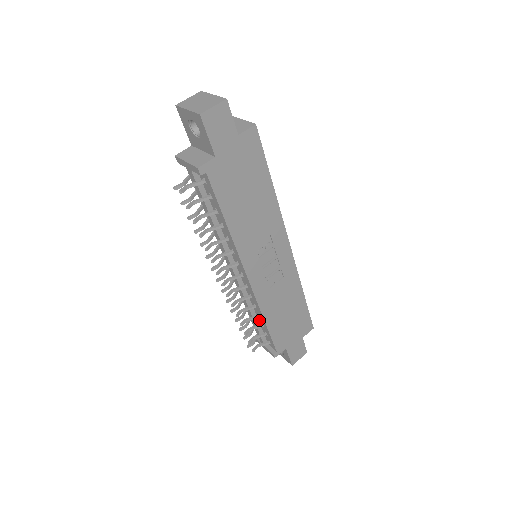
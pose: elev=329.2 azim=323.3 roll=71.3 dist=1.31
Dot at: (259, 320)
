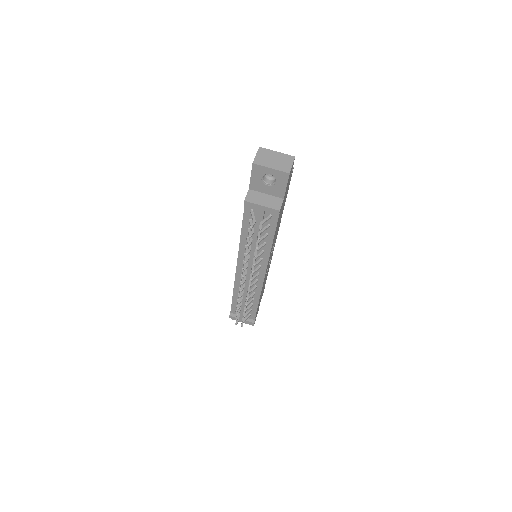
Dot at: occluded
